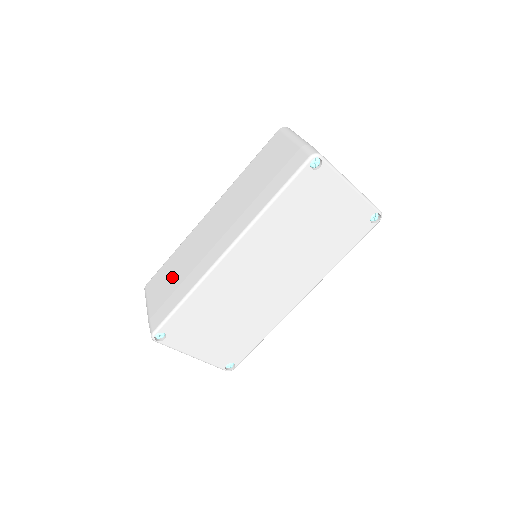
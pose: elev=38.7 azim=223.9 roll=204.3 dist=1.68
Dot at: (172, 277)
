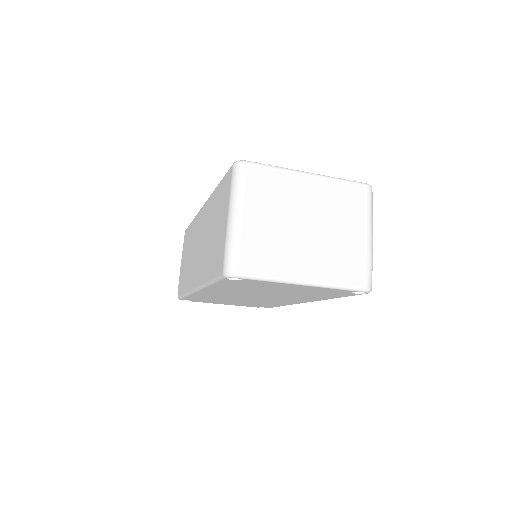
Dot at: (186, 255)
